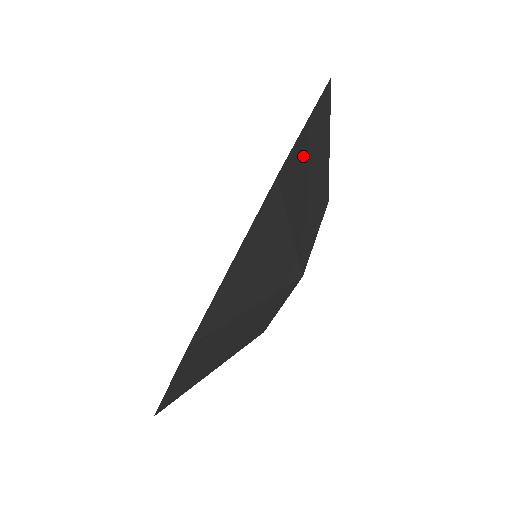
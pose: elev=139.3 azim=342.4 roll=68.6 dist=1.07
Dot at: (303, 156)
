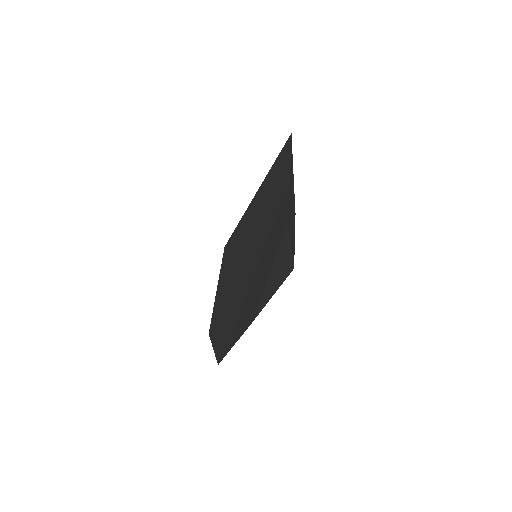
Dot at: (290, 198)
